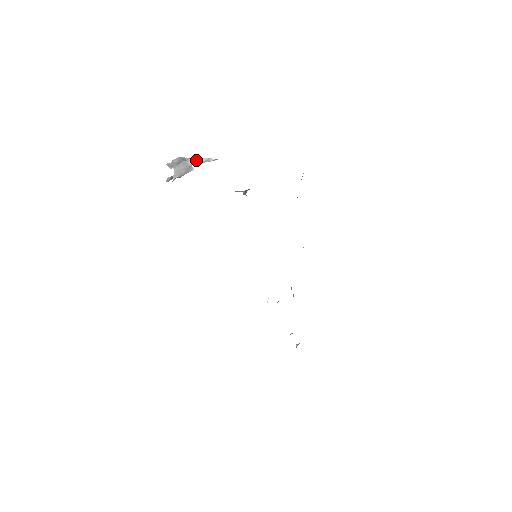
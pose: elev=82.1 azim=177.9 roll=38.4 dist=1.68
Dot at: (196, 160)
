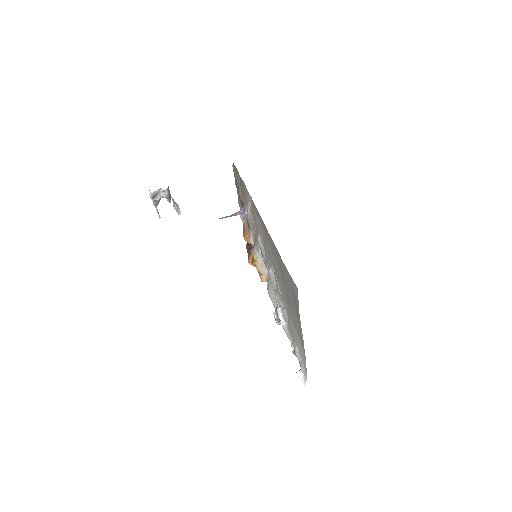
Dot at: (172, 199)
